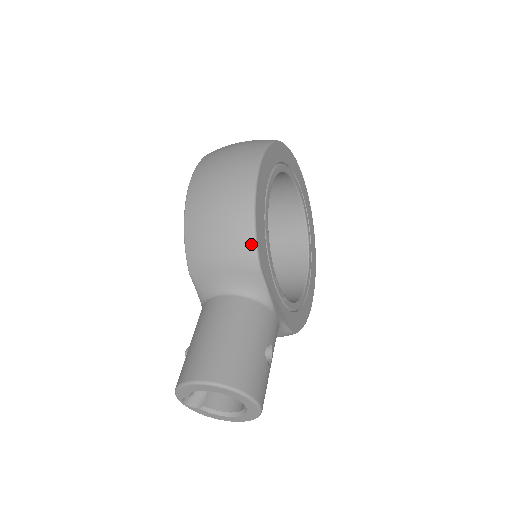
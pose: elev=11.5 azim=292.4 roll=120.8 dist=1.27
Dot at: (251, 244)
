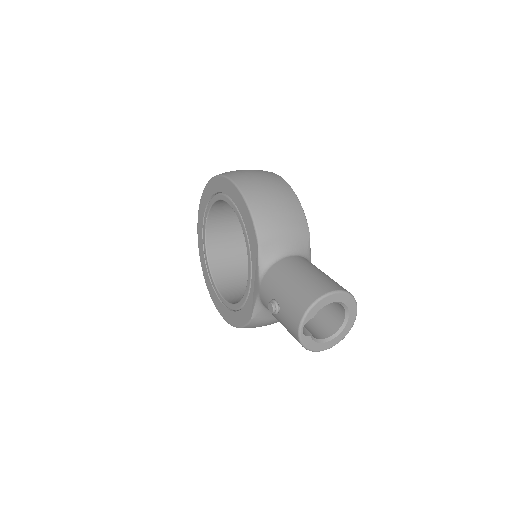
Dot at: (304, 218)
